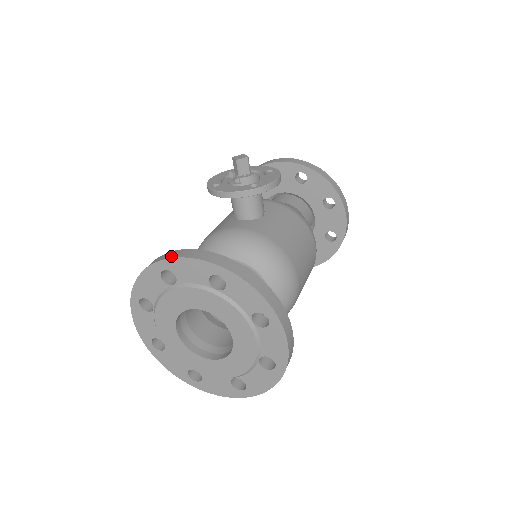
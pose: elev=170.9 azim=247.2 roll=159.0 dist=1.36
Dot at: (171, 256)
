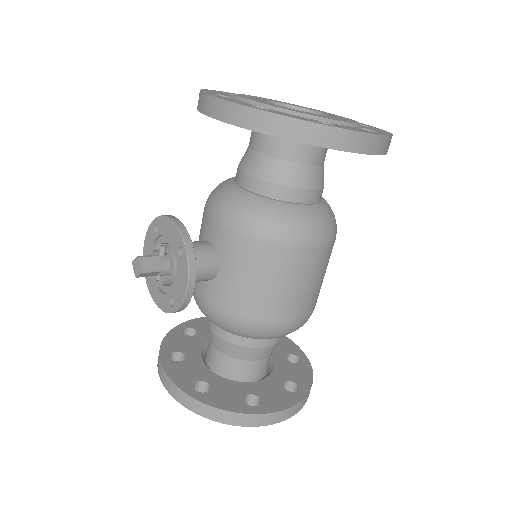
Dot at: (159, 375)
